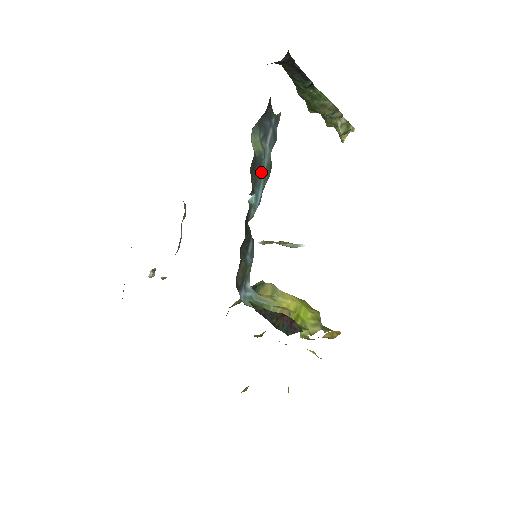
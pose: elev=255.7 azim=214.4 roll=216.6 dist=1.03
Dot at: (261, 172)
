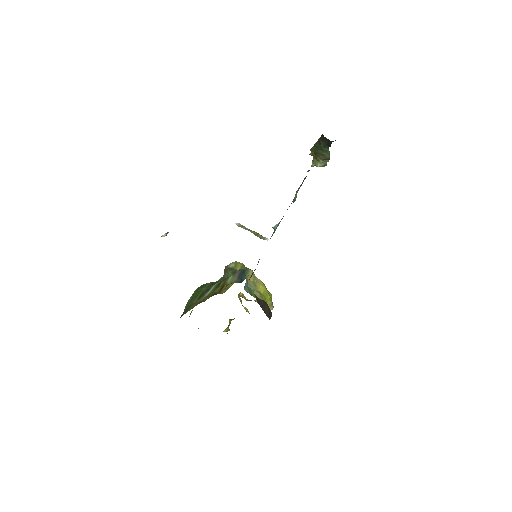
Dot at: occluded
